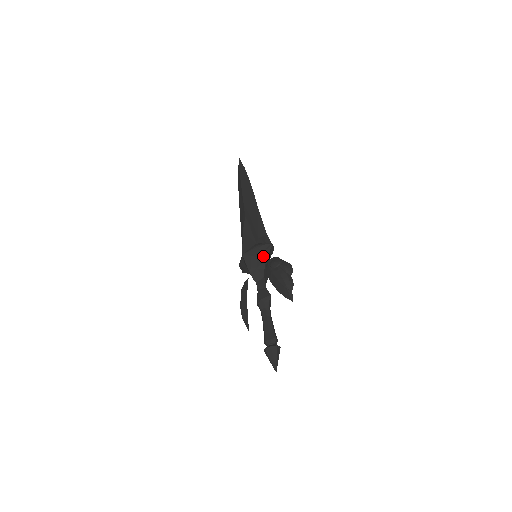
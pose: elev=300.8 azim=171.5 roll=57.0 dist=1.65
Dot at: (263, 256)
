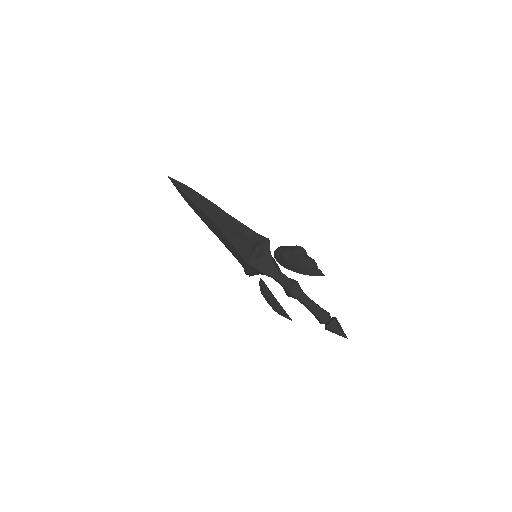
Dot at: (266, 253)
